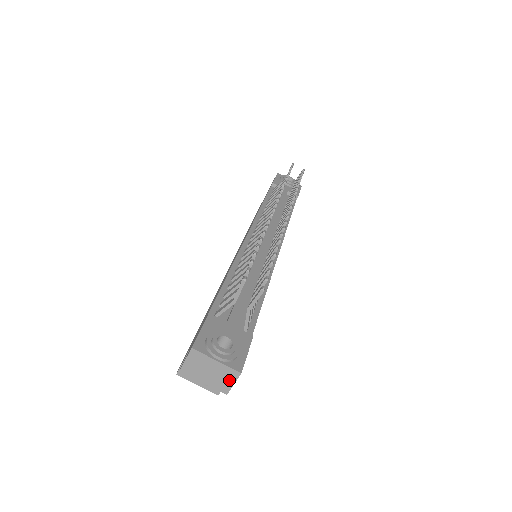
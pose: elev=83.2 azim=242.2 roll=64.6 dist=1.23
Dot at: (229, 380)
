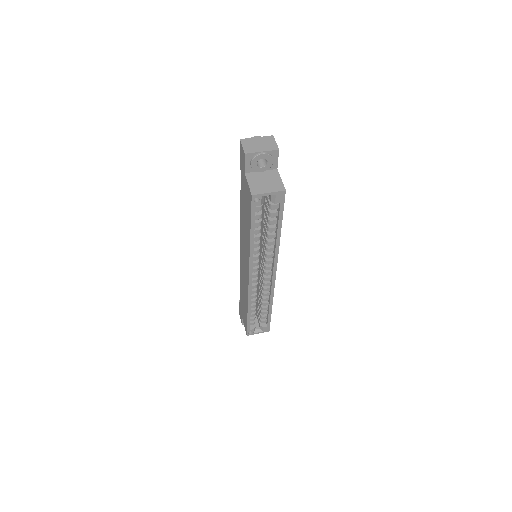
Dot at: (272, 142)
